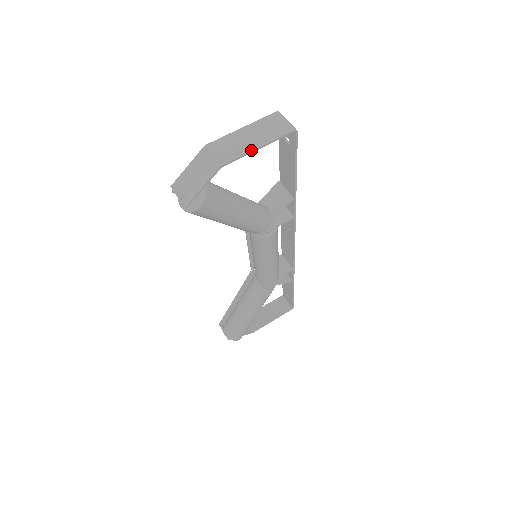
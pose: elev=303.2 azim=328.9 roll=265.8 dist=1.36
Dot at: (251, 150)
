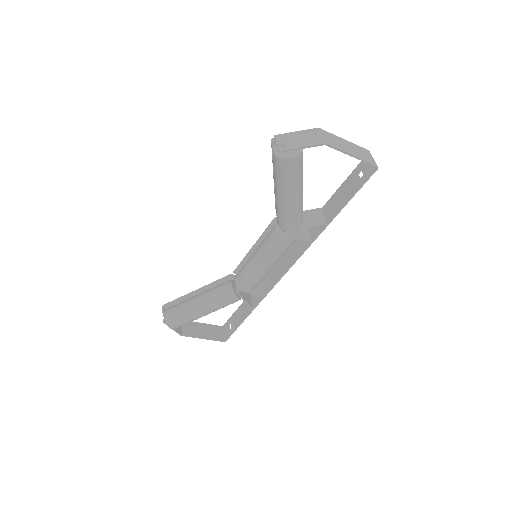
Dot at: (348, 152)
